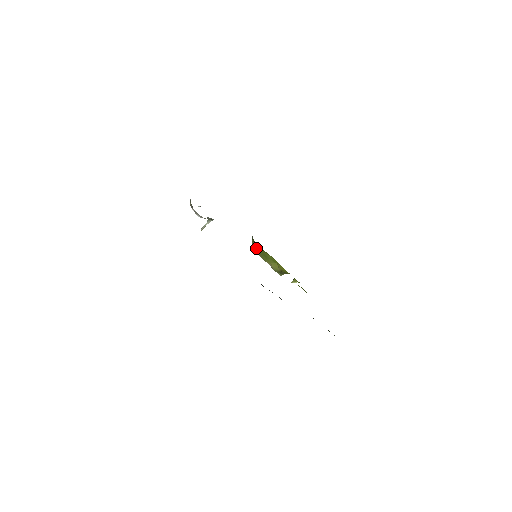
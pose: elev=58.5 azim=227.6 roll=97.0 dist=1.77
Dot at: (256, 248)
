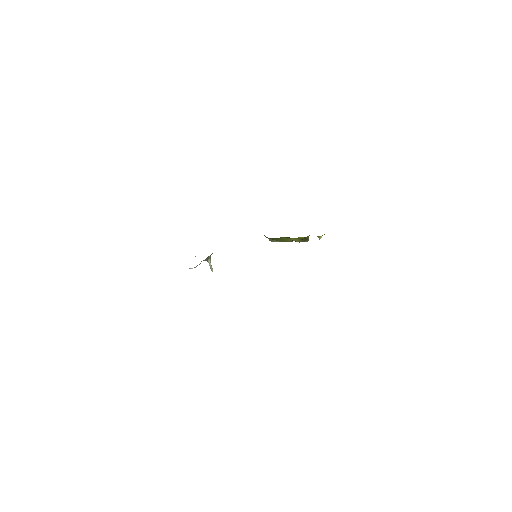
Dot at: (271, 239)
